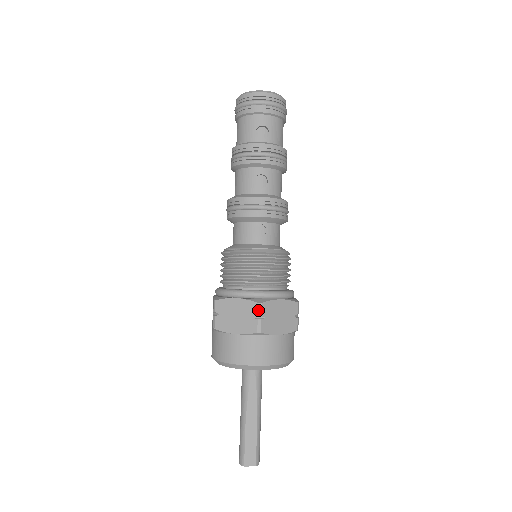
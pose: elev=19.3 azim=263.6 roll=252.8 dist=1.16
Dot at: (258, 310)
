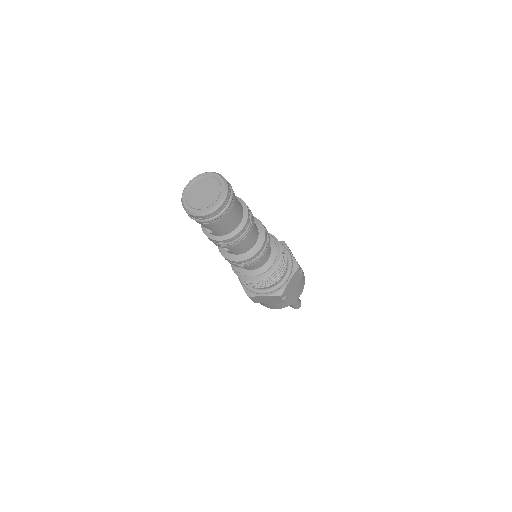
Dot at: occluded
